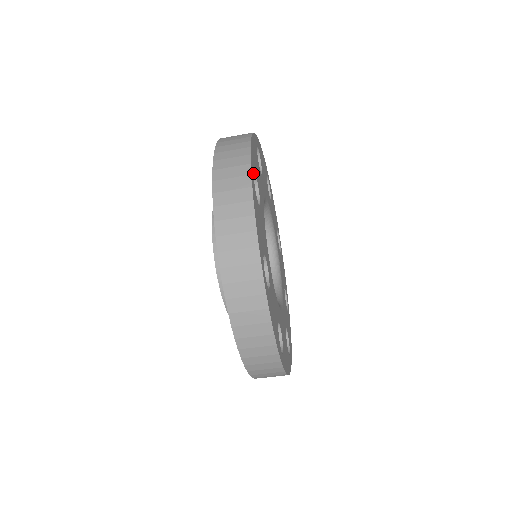
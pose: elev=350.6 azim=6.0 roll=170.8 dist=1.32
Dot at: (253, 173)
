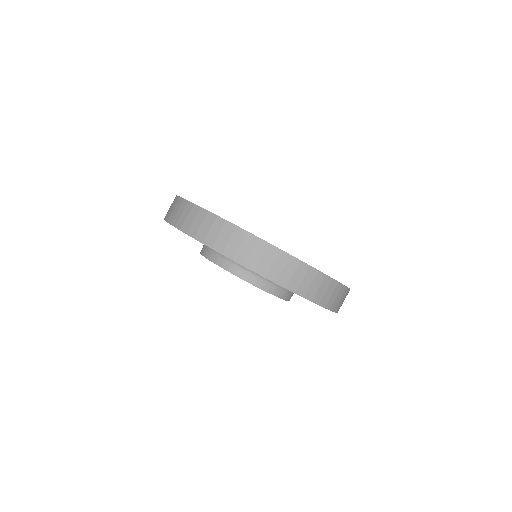
Dot at: occluded
